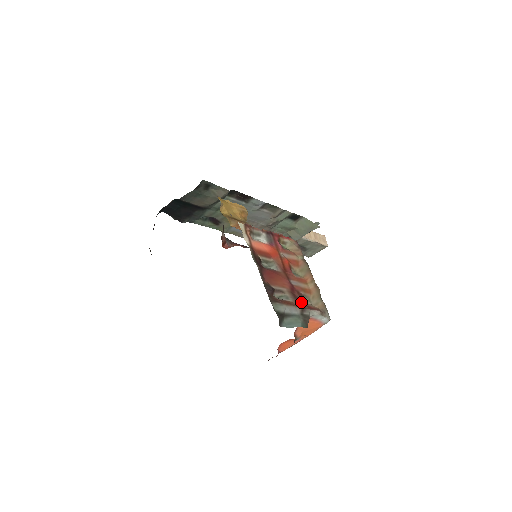
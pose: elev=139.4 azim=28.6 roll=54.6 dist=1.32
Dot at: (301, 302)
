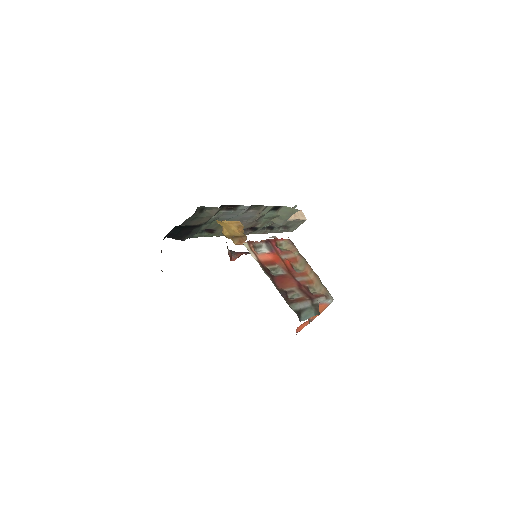
Dot at: (309, 294)
